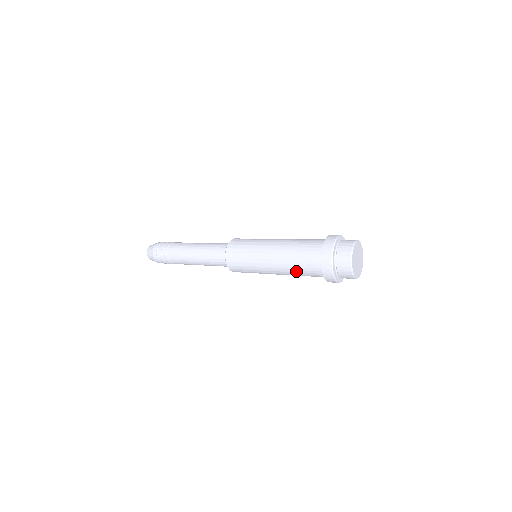
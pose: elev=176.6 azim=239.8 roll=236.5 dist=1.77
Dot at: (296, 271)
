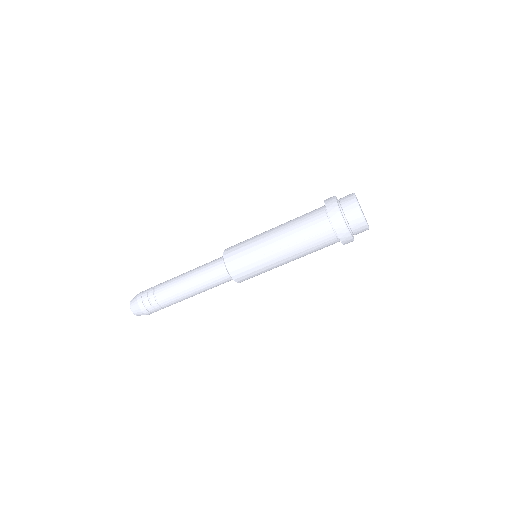
Dot at: (308, 248)
